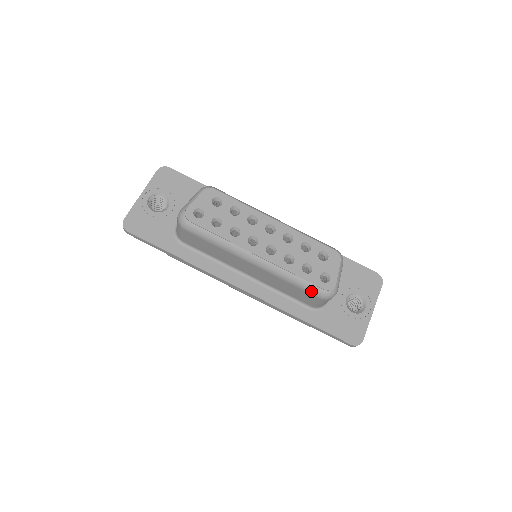
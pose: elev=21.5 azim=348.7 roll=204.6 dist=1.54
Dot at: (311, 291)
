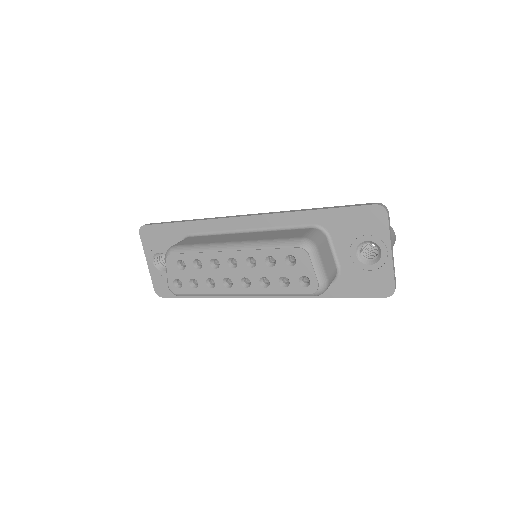
Dot at: occluded
